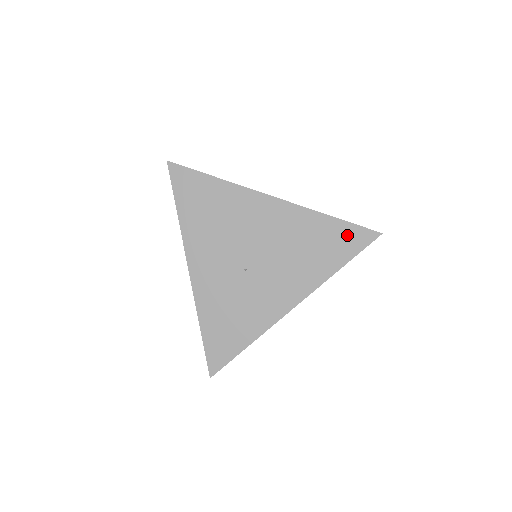
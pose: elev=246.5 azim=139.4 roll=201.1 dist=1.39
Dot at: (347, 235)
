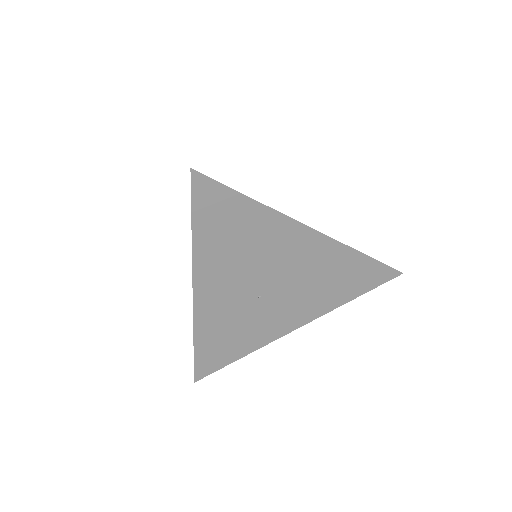
Dot at: (372, 272)
